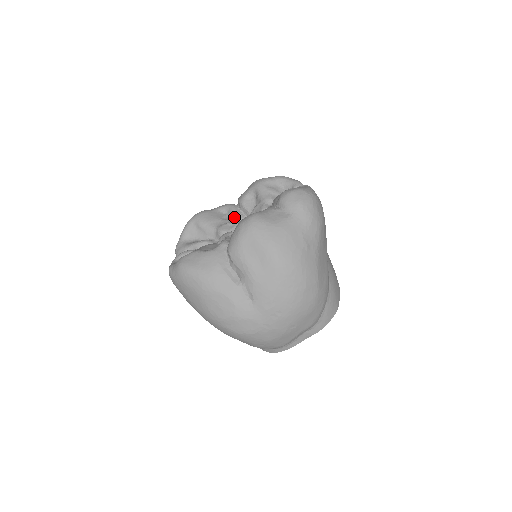
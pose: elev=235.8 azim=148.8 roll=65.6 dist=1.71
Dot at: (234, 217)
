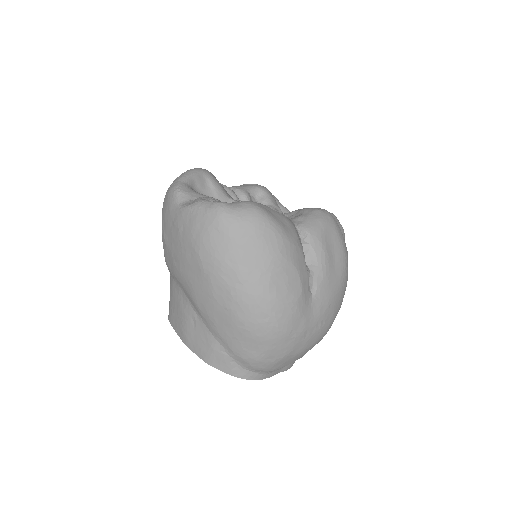
Dot at: occluded
